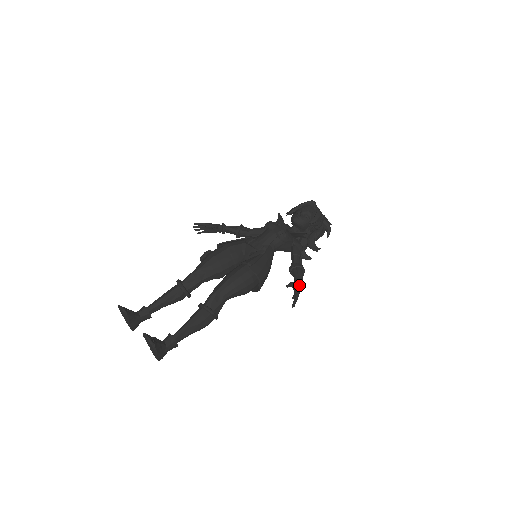
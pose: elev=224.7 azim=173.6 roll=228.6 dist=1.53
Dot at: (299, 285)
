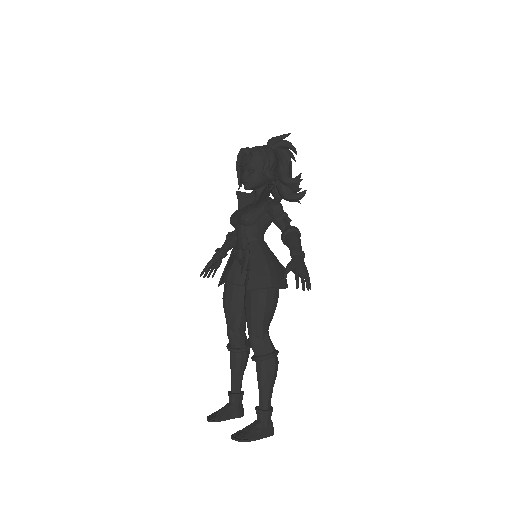
Dot at: (296, 260)
